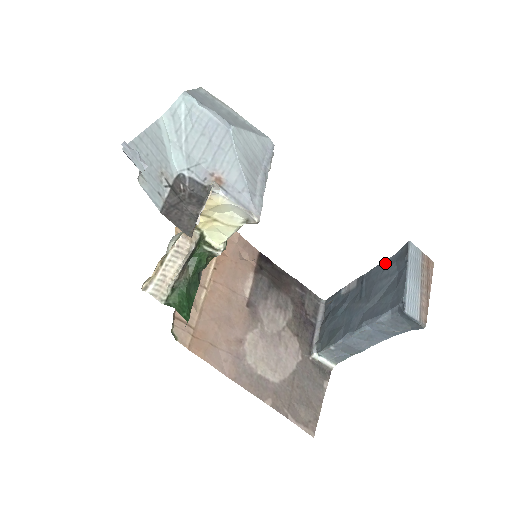
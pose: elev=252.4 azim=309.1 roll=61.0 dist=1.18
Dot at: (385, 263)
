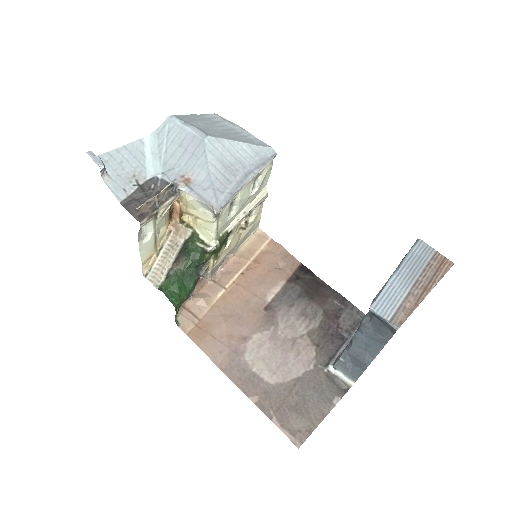
Dot at: occluded
